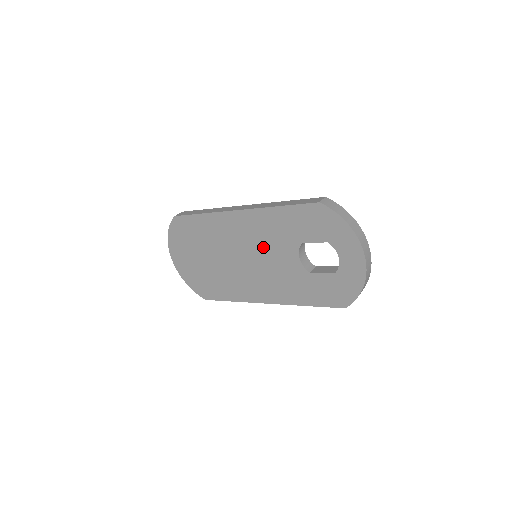
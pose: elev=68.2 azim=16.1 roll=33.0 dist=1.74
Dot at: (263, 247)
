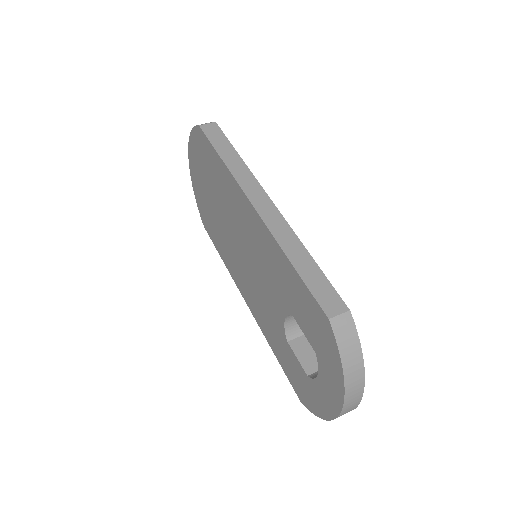
Dot at: (260, 265)
